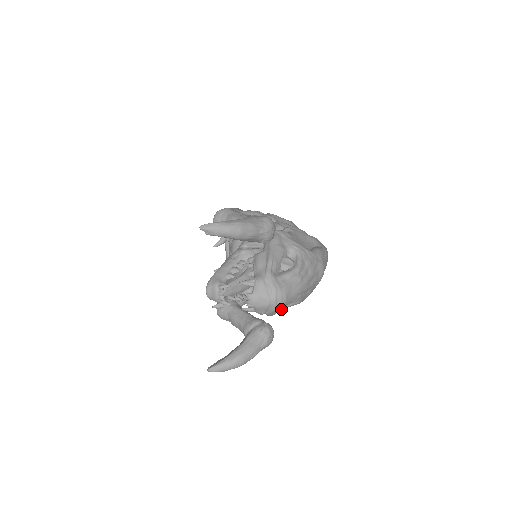
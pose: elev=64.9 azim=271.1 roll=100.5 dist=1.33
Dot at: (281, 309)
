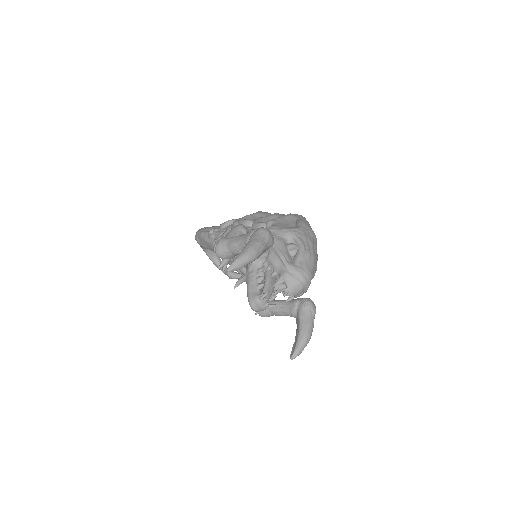
Dot at: occluded
